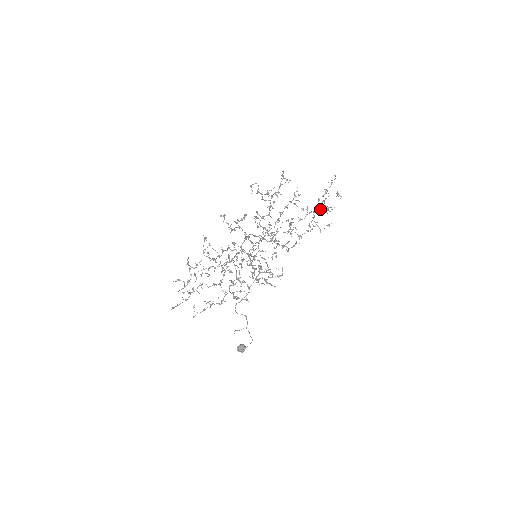
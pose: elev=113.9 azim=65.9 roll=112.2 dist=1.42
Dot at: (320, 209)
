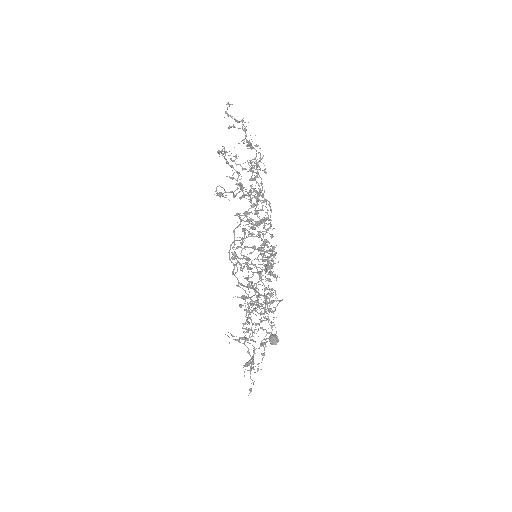
Dot at: occluded
